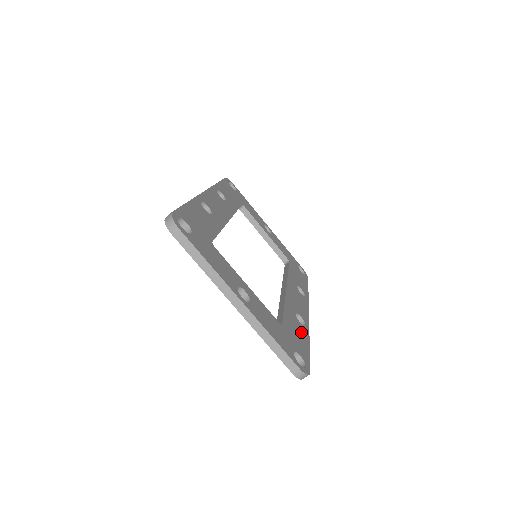
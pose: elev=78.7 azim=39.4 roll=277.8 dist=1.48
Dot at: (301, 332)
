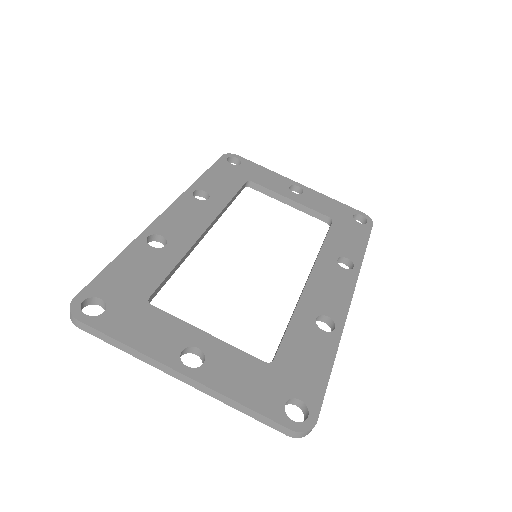
Dot at: (319, 349)
